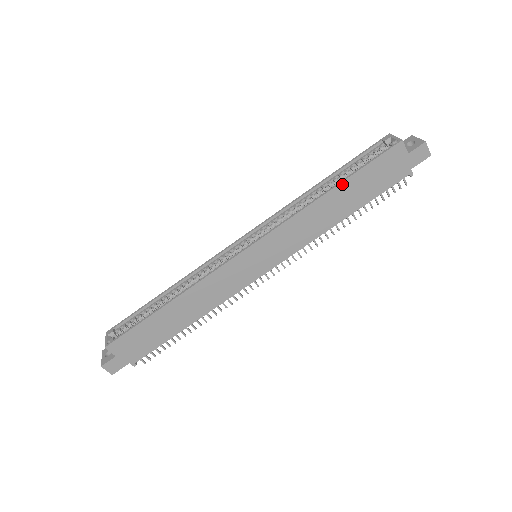
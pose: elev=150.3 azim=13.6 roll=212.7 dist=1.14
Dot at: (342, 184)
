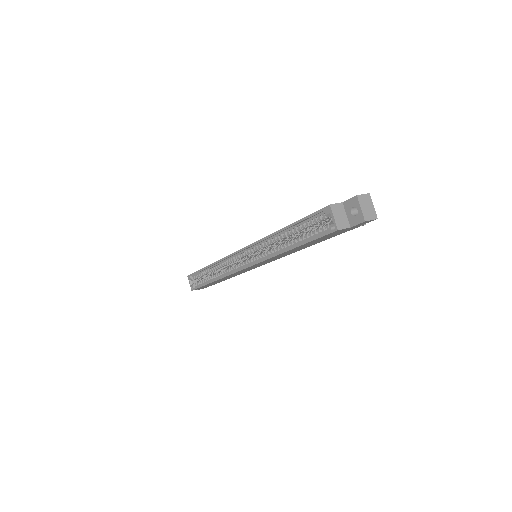
Dot at: (296, 247)
